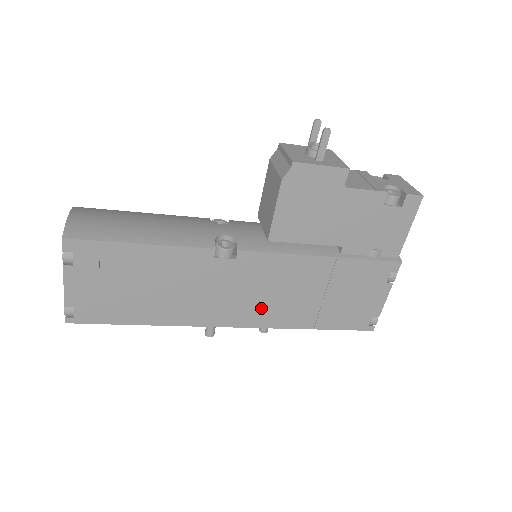
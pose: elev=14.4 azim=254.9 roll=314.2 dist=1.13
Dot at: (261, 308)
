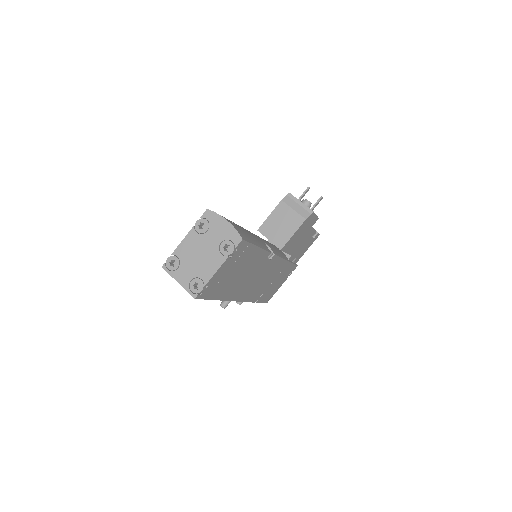
Dot at: (254, 289)
